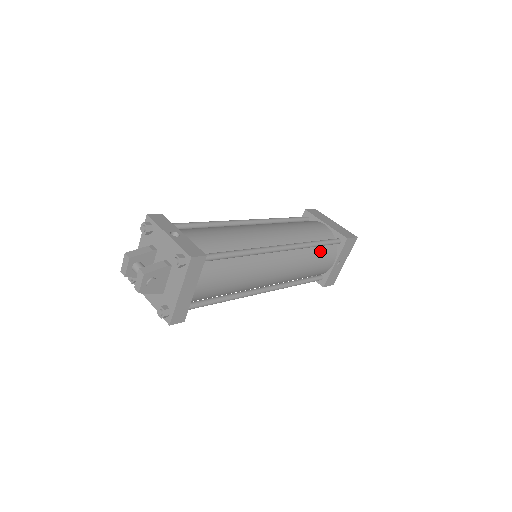
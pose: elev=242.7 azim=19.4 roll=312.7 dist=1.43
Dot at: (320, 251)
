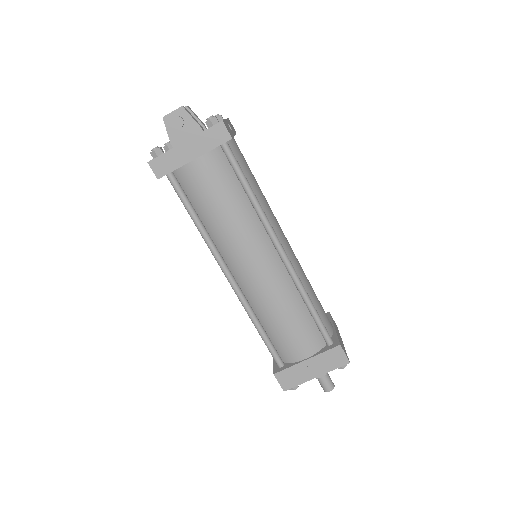
Dot at: (307, 321)
